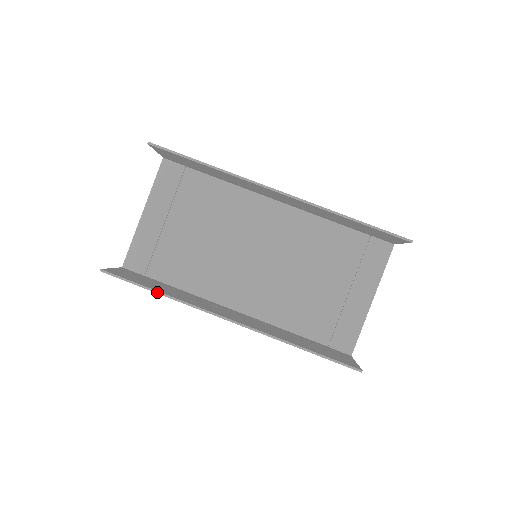
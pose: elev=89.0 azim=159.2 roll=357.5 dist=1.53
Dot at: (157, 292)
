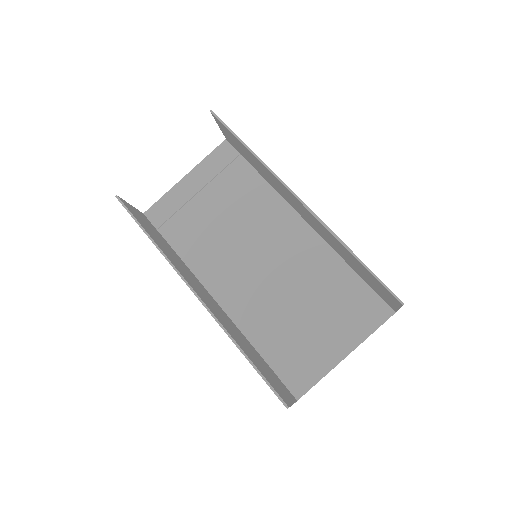
Dot at: (149, 236)
